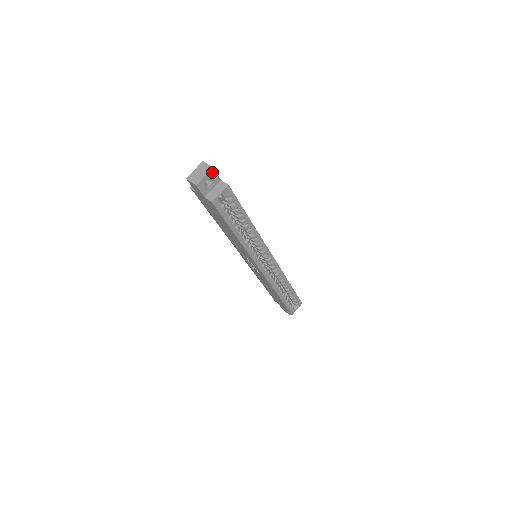
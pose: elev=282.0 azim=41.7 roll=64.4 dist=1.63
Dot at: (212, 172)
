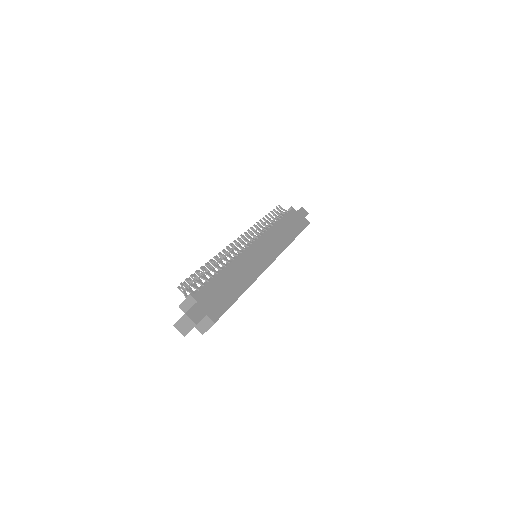
Dot at: (196, 324)
